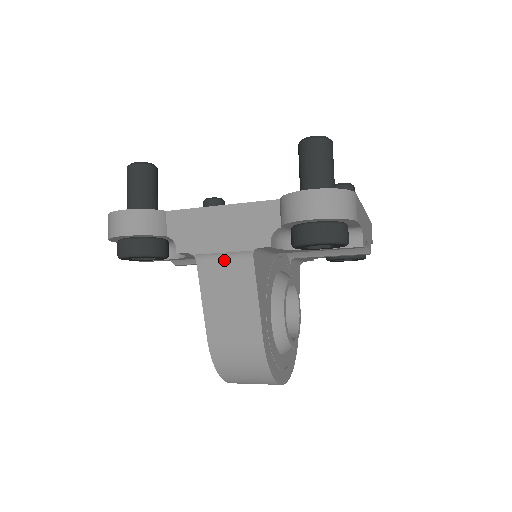
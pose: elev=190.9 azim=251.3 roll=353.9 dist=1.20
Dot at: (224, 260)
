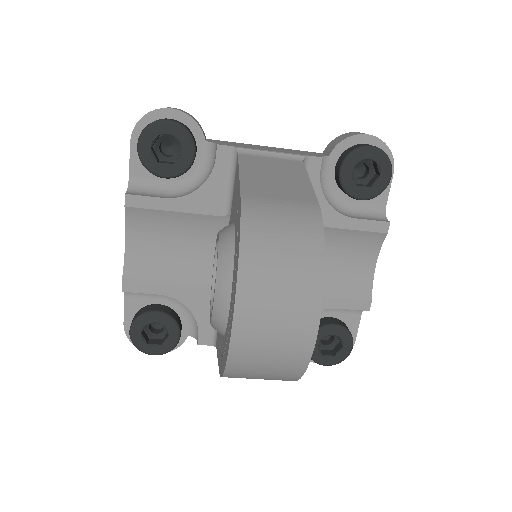
Dot at: (271, 158)
